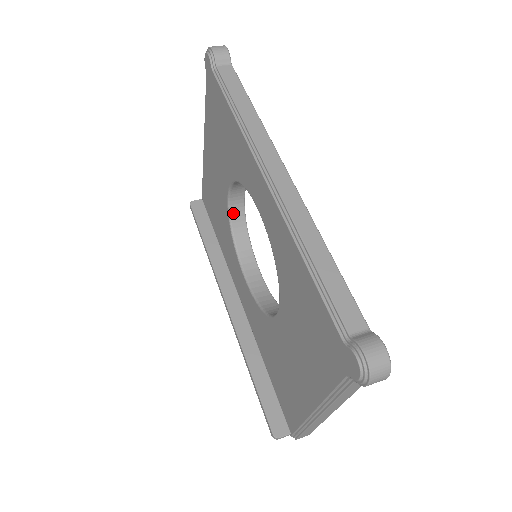
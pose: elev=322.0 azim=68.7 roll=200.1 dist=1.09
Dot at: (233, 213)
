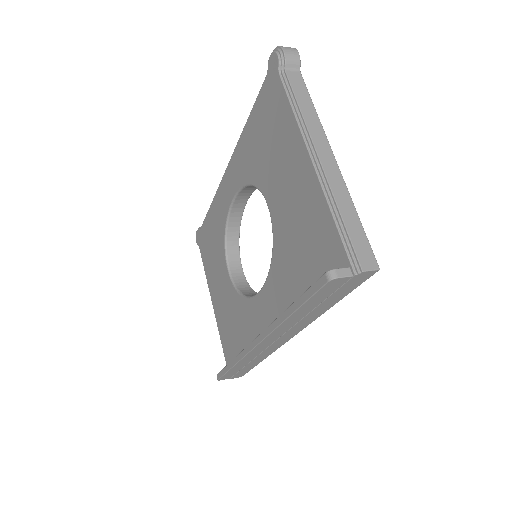
Dot at: (238, 286)
